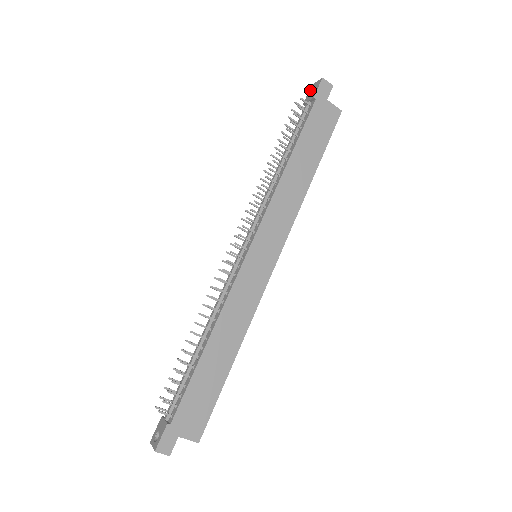
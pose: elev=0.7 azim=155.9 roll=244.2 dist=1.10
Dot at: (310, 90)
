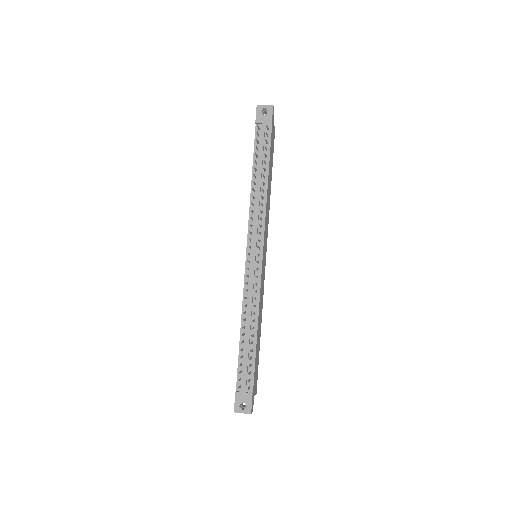
Dot at: (259, 111)
